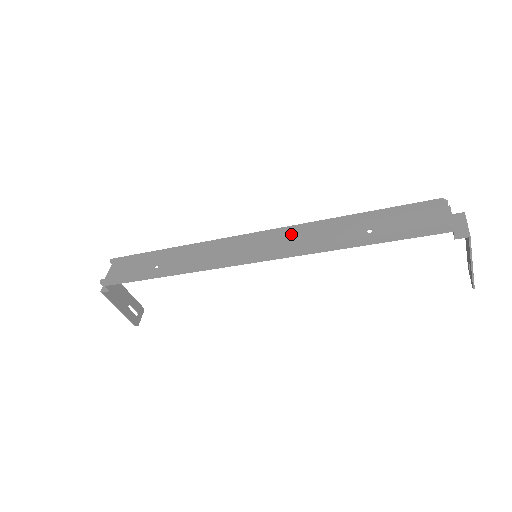
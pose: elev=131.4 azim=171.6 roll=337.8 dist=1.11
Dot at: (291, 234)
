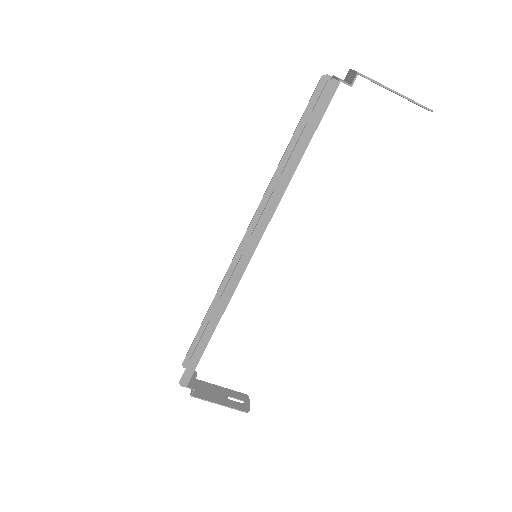
Dot at: occluded
